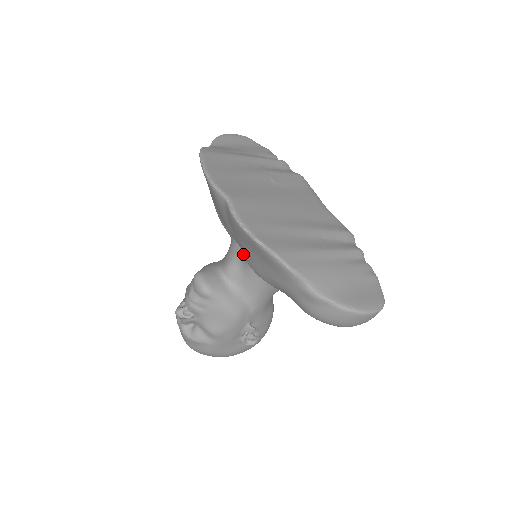
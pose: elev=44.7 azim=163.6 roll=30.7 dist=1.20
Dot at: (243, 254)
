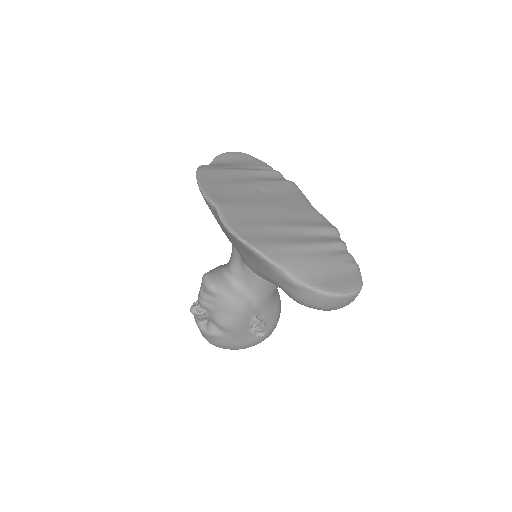
Dot at: occluded
